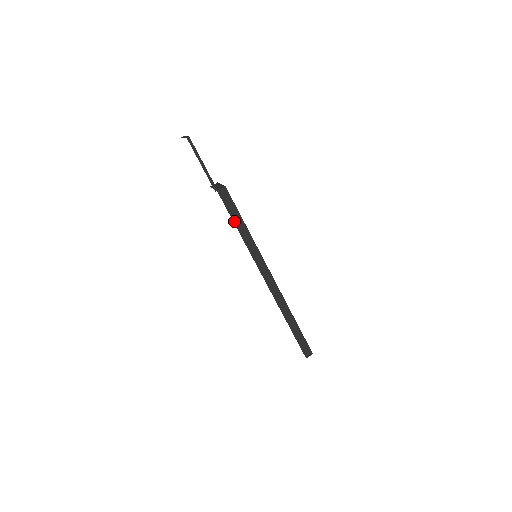
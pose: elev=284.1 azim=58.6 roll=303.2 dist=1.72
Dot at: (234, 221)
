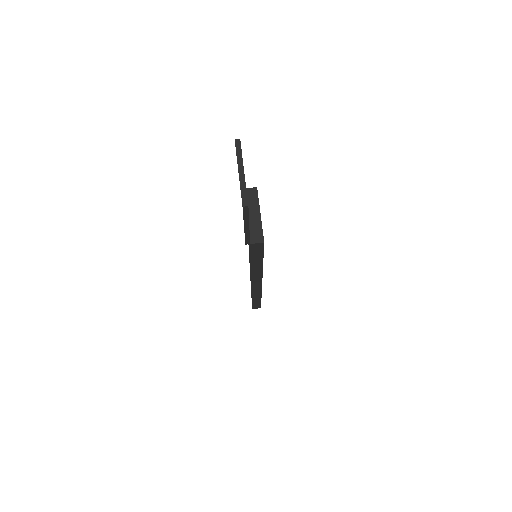
Dot at: (251, 260)
